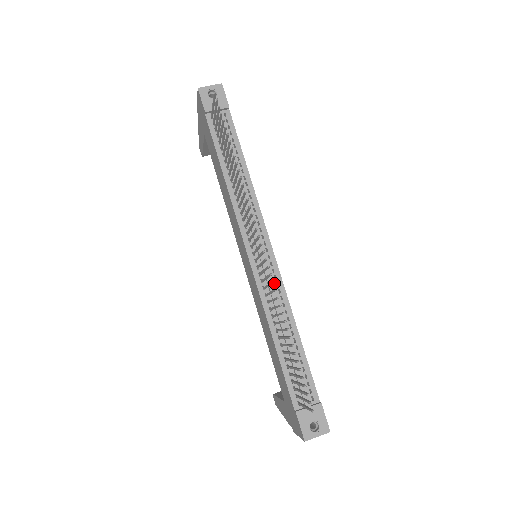
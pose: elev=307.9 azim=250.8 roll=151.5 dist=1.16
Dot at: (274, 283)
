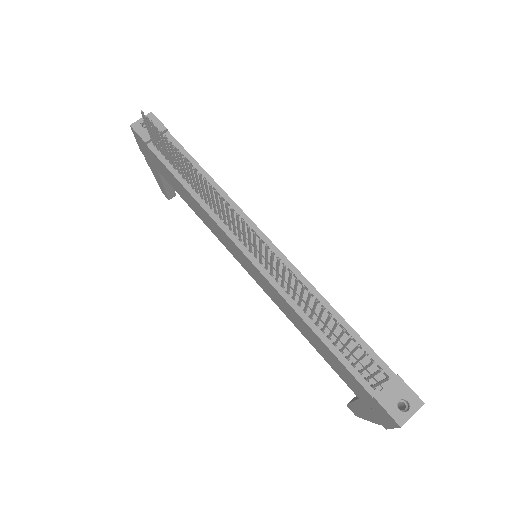
Dot at: occluded
